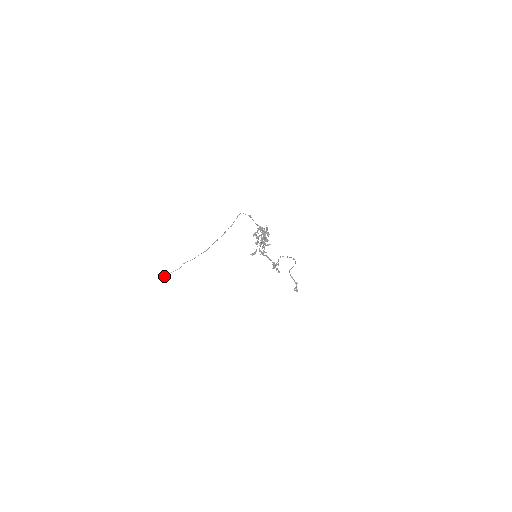
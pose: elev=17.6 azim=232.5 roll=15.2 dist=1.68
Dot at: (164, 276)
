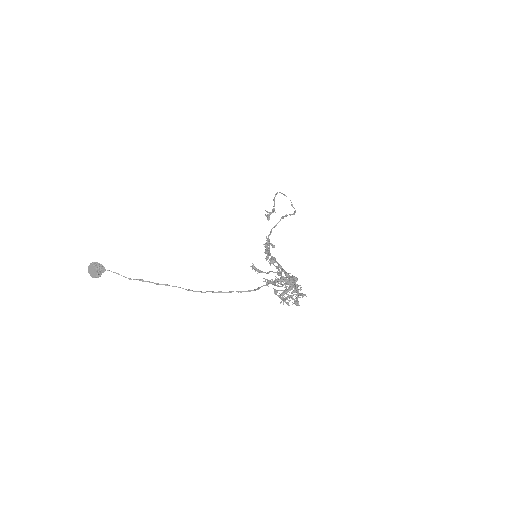
Dot at: (97, 273)
